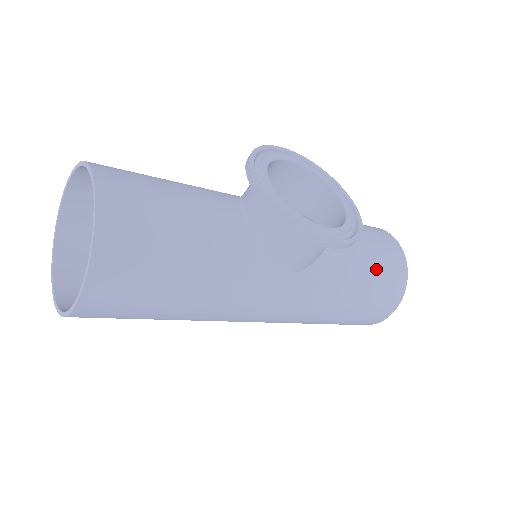
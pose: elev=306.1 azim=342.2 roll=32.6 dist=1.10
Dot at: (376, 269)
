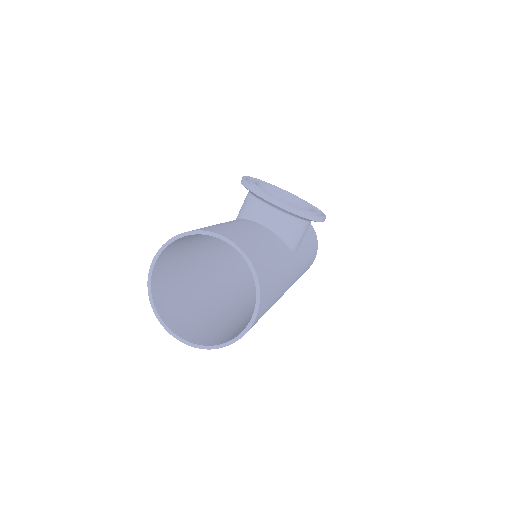
Dot at: (308, 232)
